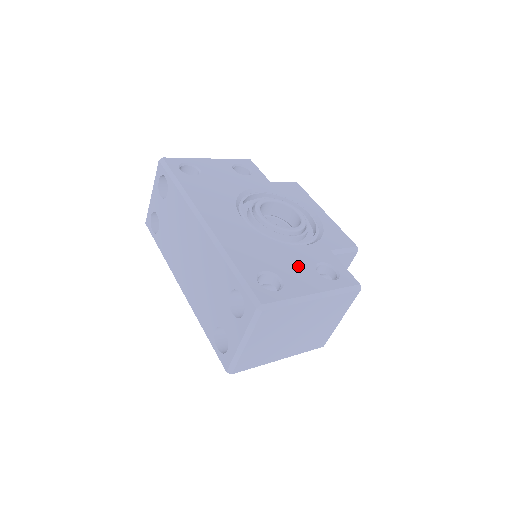
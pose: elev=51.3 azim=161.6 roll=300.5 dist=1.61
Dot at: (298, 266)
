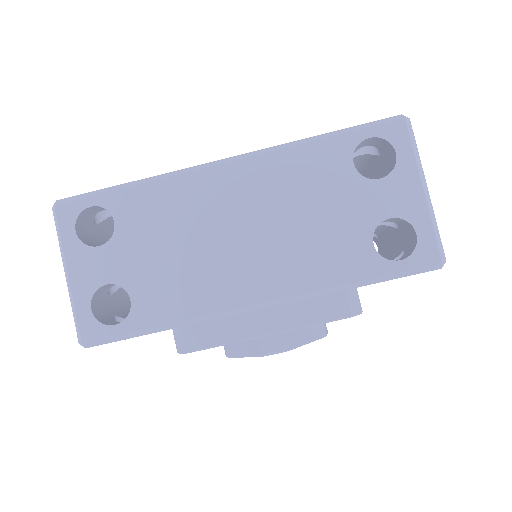
Dot at: occluded
